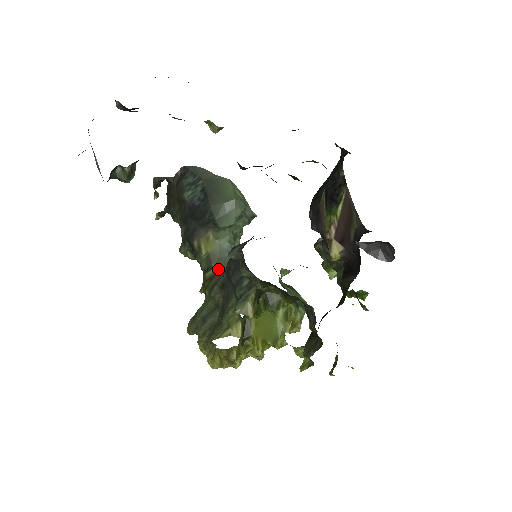
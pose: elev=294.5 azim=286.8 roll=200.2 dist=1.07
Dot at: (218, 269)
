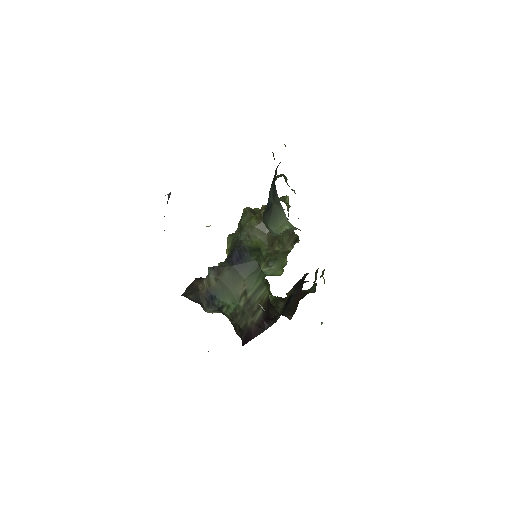
Dot at: occluded
